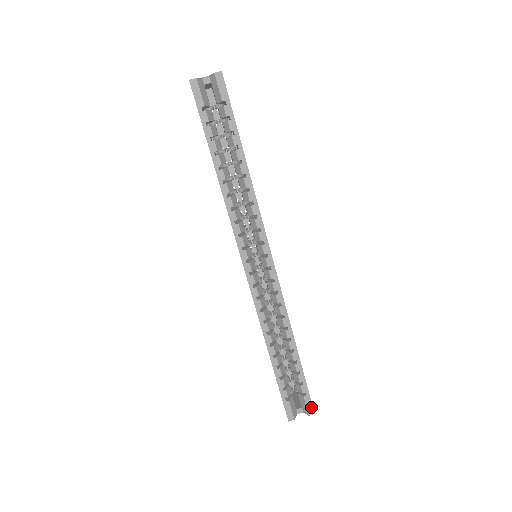
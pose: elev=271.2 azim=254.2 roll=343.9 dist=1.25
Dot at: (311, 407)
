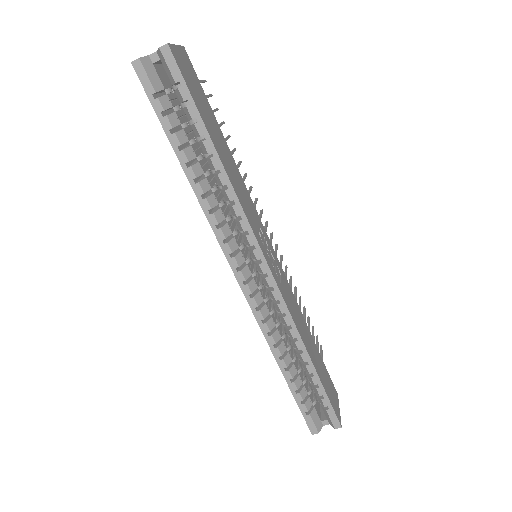
Dot at: (336, 421)
